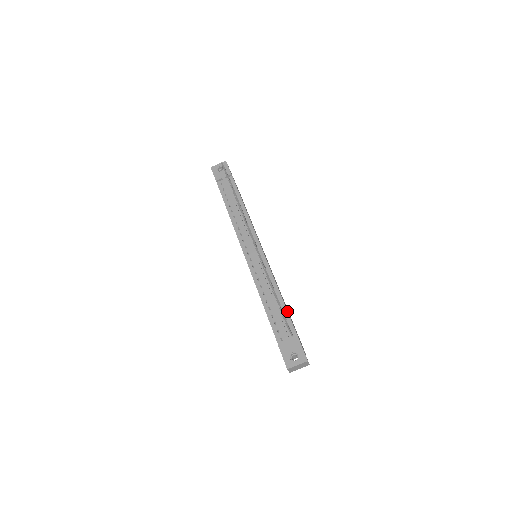
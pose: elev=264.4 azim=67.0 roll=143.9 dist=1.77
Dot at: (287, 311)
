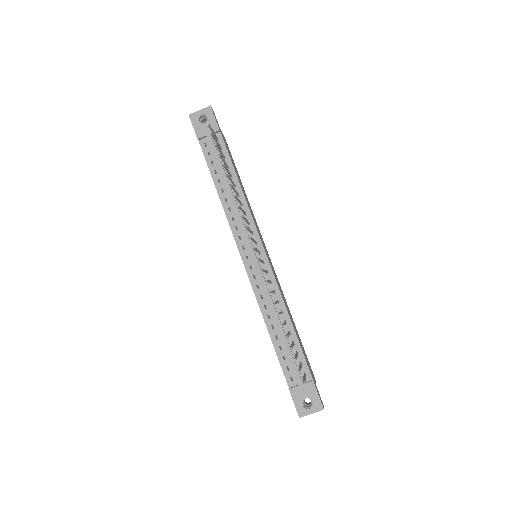
Dot at: (299, 343)
